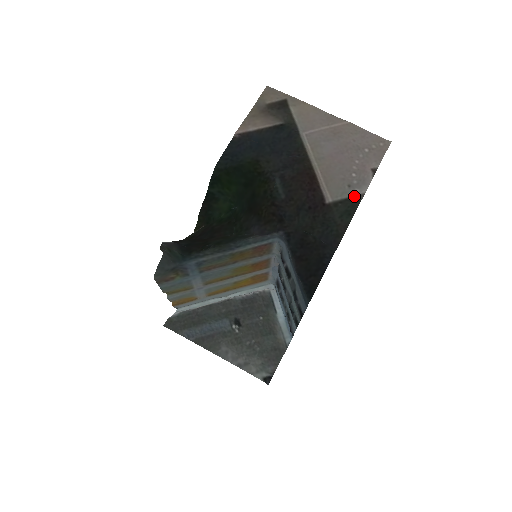
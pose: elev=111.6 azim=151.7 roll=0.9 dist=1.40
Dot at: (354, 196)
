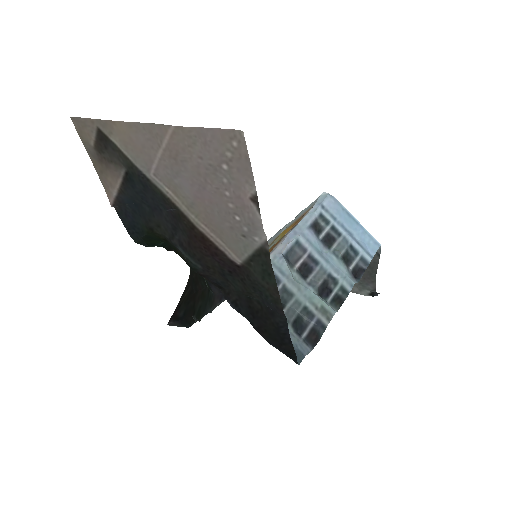
Dot at: (258, 248)
